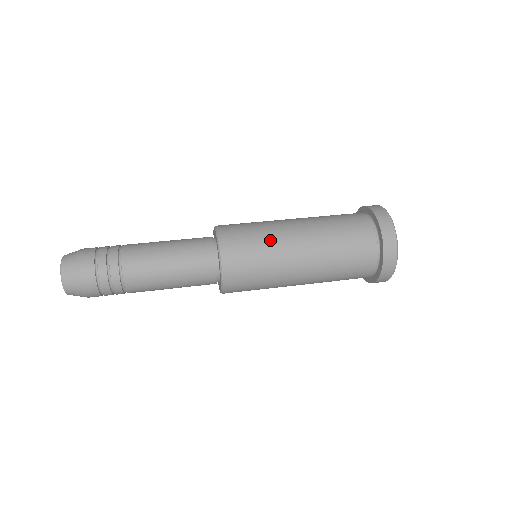
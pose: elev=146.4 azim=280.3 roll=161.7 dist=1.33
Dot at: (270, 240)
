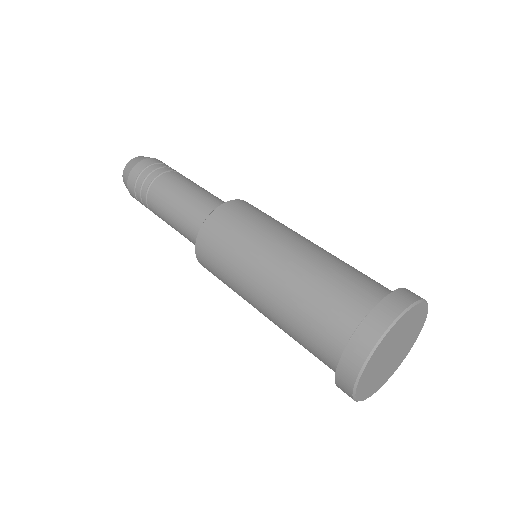
Dot at: (245, 247)
